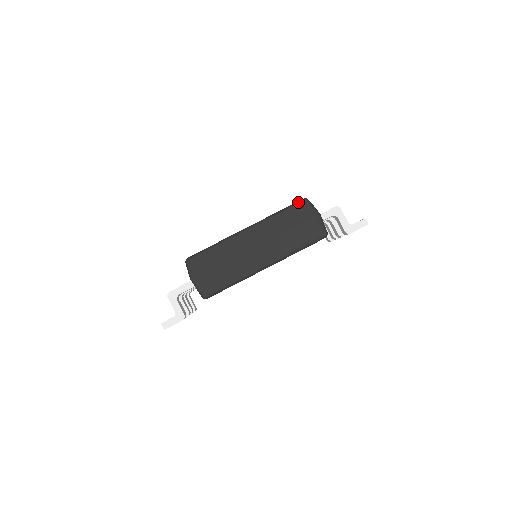
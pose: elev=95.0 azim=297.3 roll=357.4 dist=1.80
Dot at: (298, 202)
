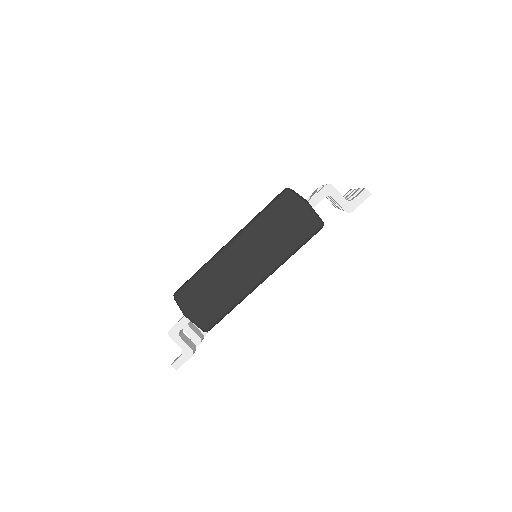
Dot at: (278, 196)
